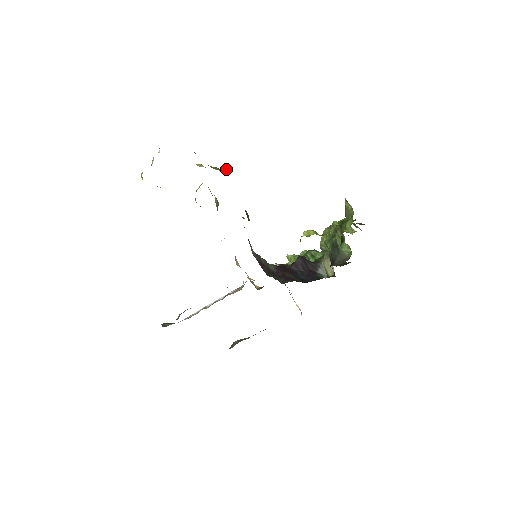
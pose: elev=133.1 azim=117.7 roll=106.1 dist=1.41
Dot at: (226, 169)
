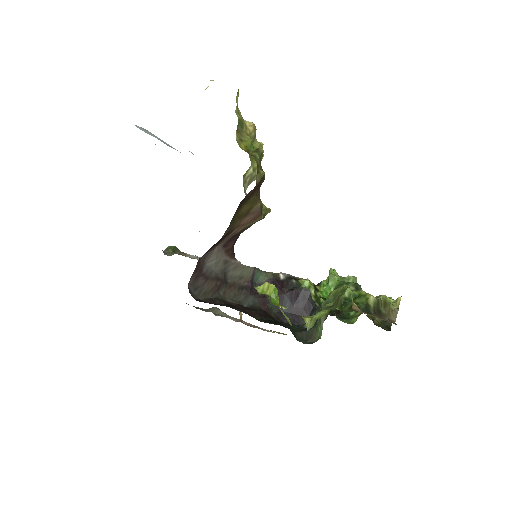
Dot at: (255, 150)
